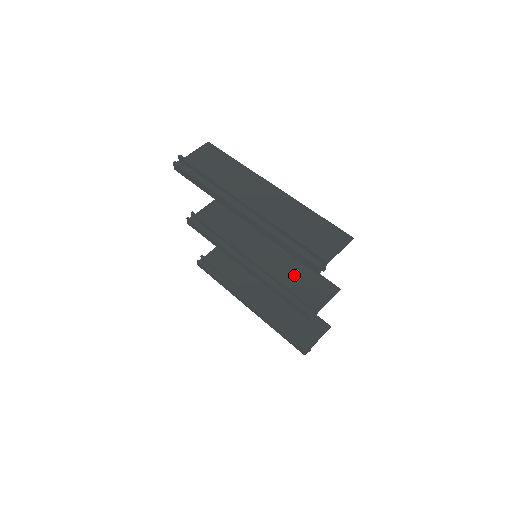
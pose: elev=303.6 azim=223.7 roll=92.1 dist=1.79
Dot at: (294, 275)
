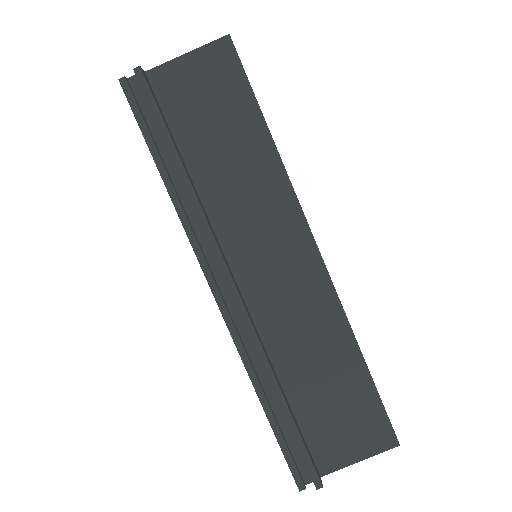
Dot at: occluded
